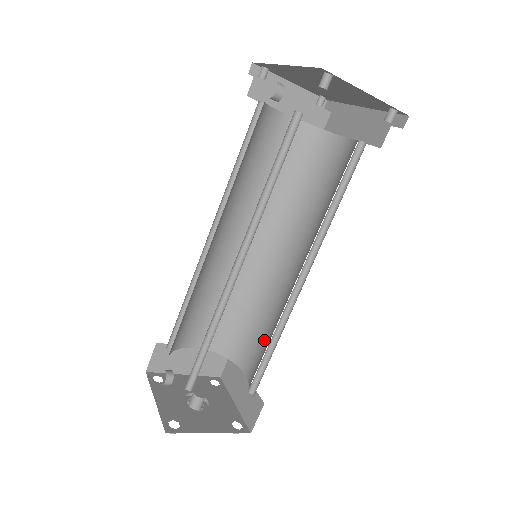
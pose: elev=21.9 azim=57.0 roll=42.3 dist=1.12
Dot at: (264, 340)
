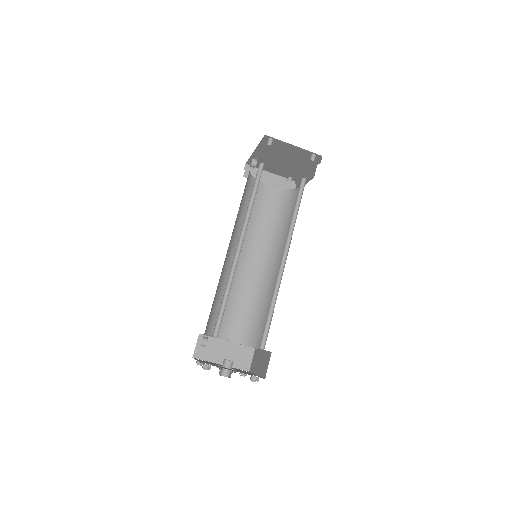
Dot at: occluded
